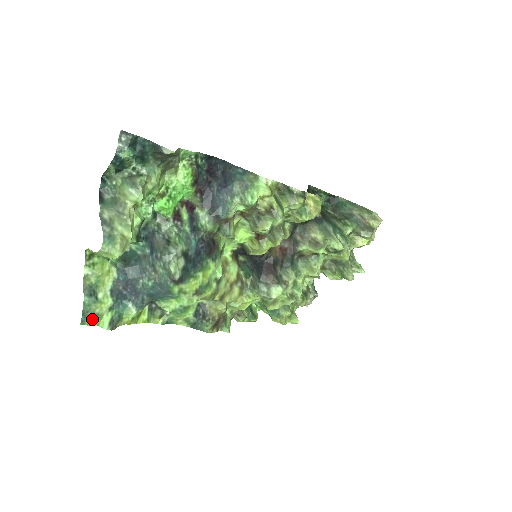
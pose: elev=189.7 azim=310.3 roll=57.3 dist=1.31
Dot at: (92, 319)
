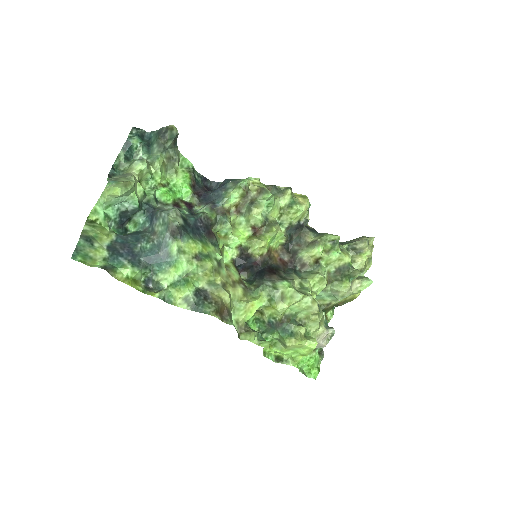
Dot at: (84, 258)
